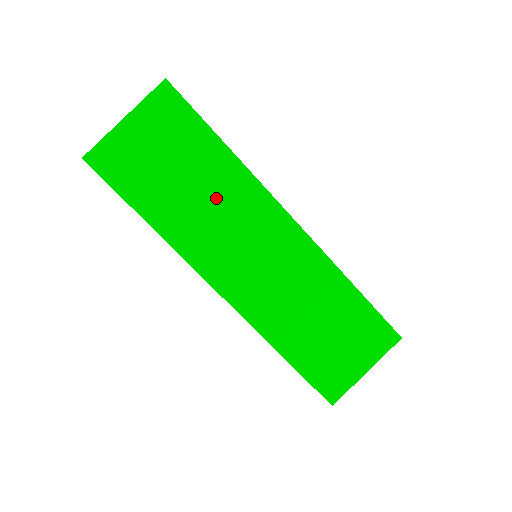
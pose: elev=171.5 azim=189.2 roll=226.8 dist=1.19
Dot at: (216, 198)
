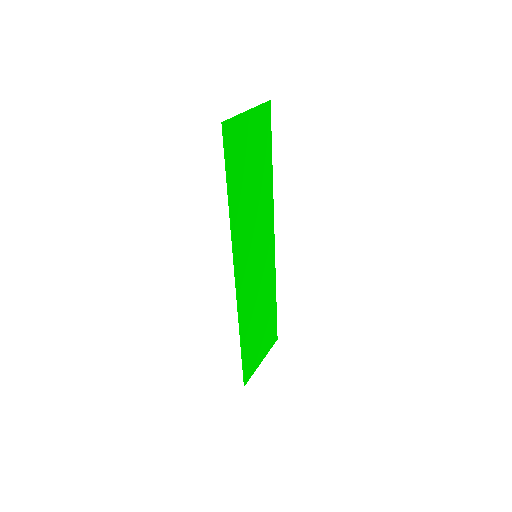
Dot at: (258, 202)
